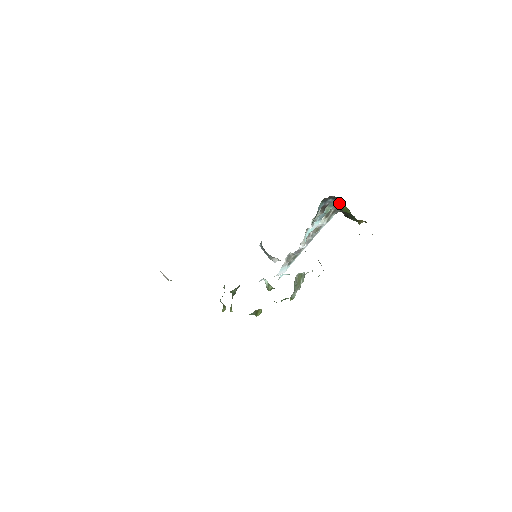
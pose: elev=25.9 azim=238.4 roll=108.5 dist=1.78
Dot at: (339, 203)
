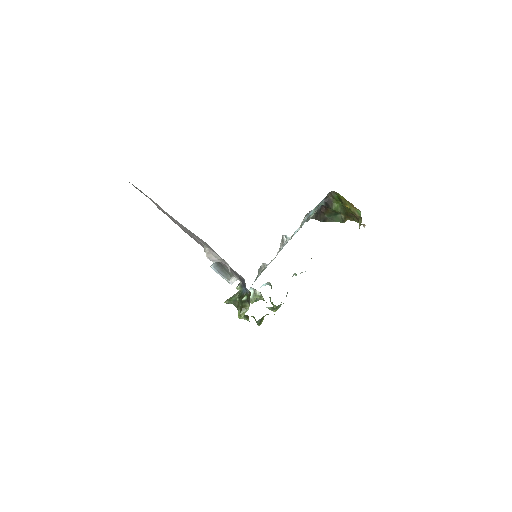
Dot at: (330, 202)
